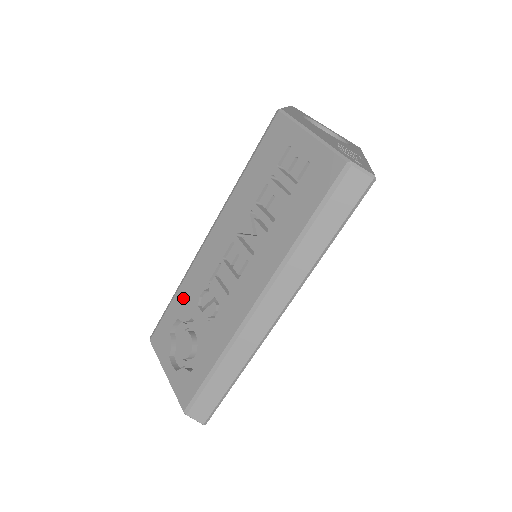
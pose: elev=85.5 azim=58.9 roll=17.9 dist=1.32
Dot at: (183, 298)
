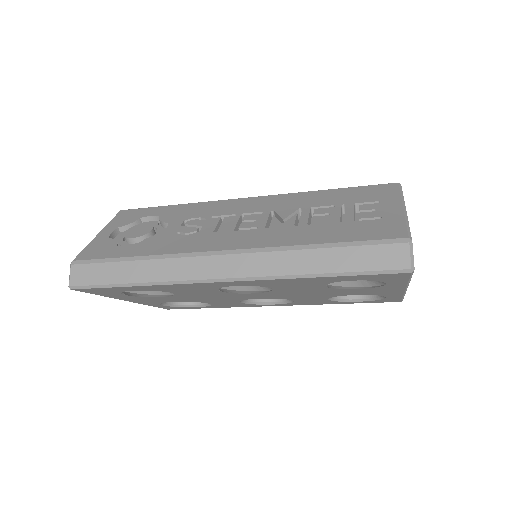
Dot at: (181, 210)
